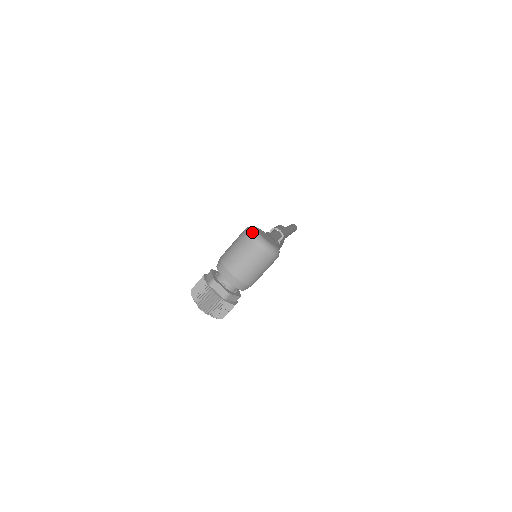
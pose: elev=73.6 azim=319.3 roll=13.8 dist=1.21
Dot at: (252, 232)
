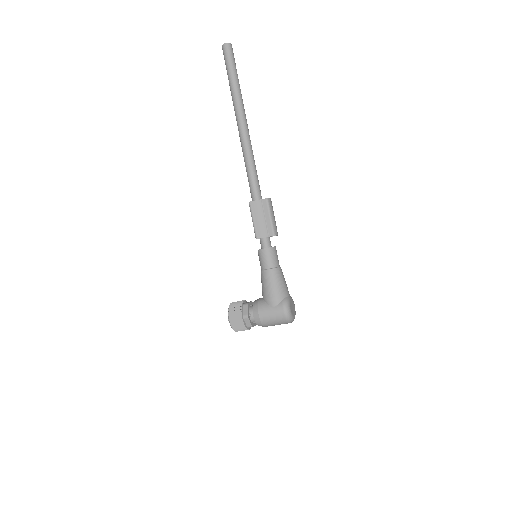
Dot at: (290, 320)
